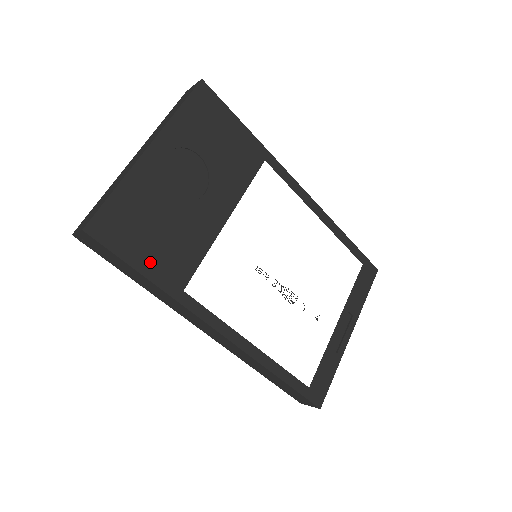
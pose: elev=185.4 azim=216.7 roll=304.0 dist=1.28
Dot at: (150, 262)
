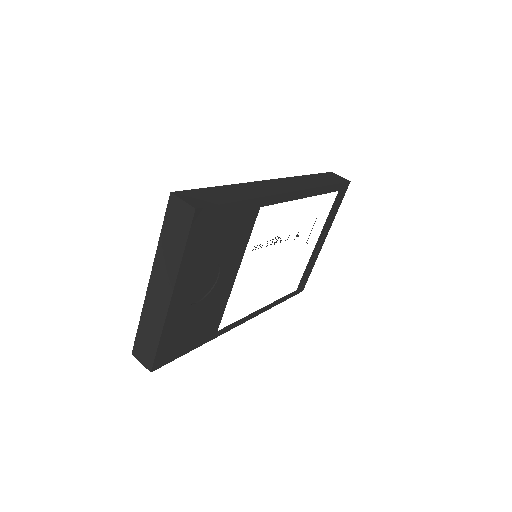
Dot at: (194, 342)
